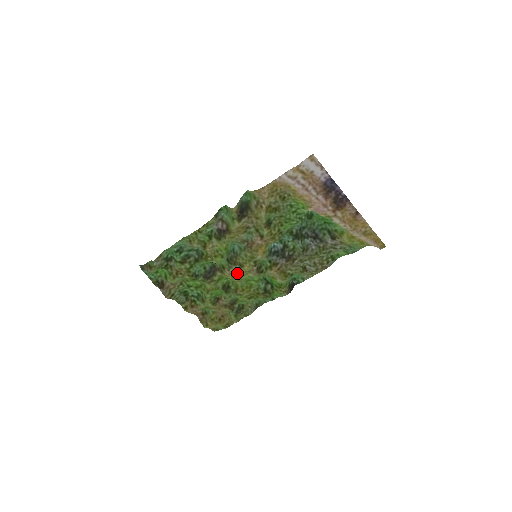
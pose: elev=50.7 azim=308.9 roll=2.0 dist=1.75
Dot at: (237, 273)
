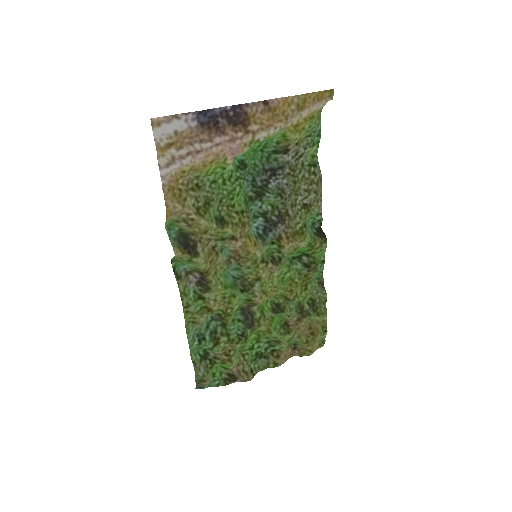
Dot at: (265, 288)
